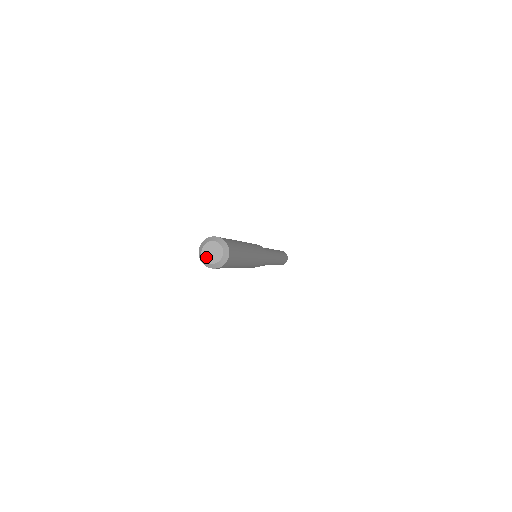
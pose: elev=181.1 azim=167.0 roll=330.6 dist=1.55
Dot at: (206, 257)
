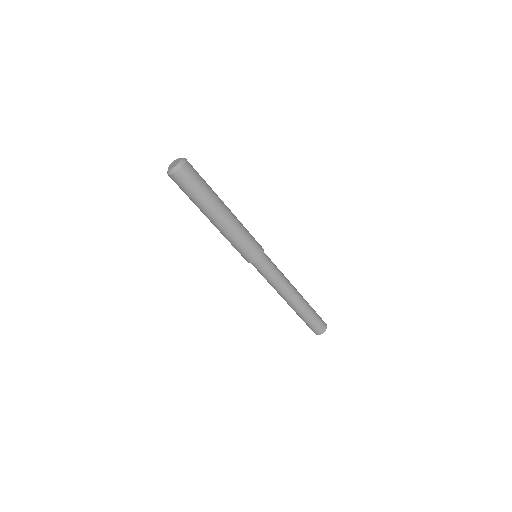
Dot at: (170, 167)
